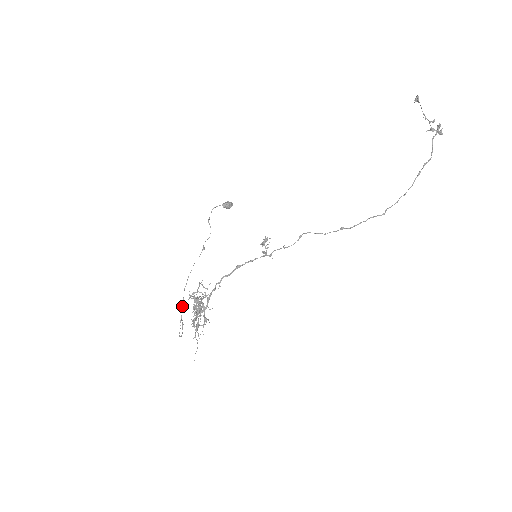
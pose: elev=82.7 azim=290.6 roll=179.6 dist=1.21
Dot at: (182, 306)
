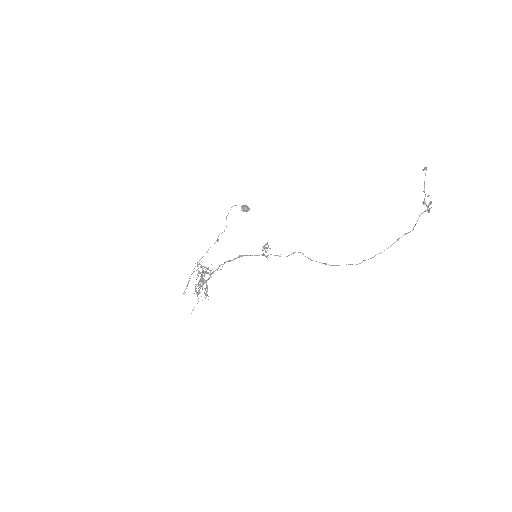
Dot at: occluded
